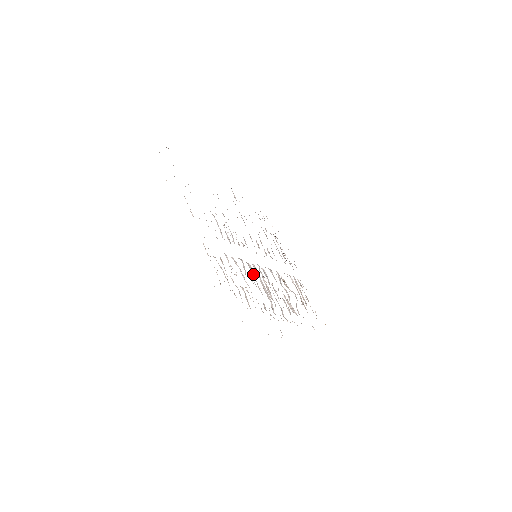
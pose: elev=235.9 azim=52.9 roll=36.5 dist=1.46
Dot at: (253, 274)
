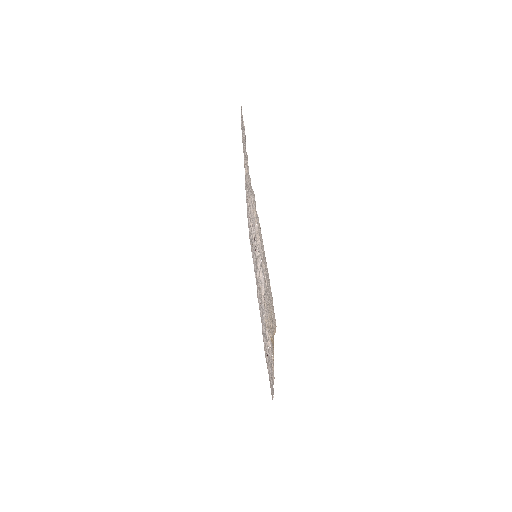
Dot at: occluded
